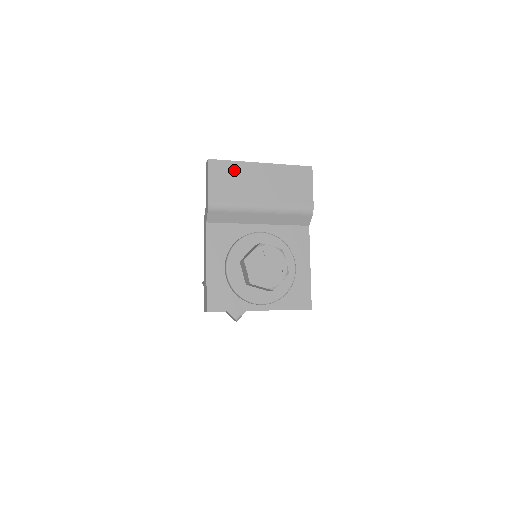
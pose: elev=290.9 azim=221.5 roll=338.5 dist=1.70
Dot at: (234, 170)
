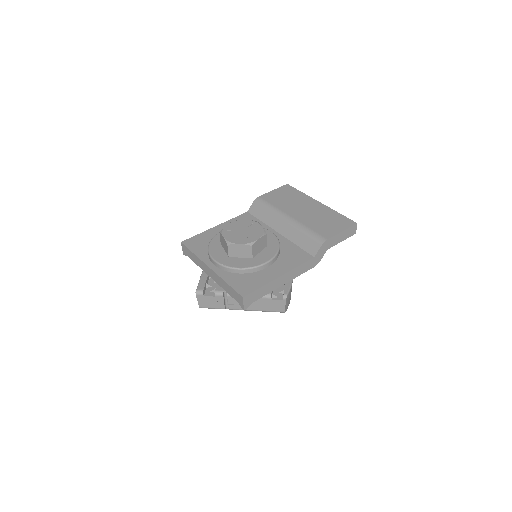
Dot at: (296, 195)
